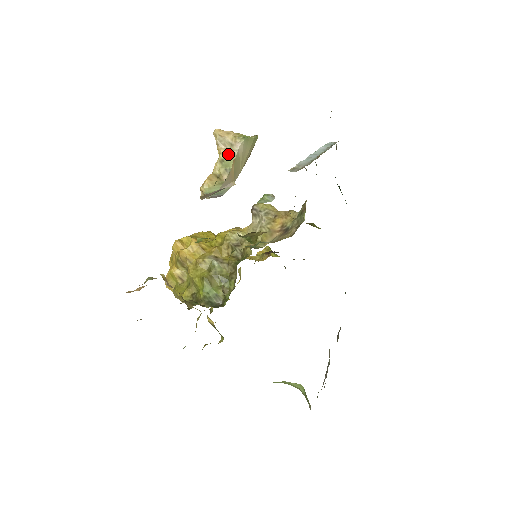
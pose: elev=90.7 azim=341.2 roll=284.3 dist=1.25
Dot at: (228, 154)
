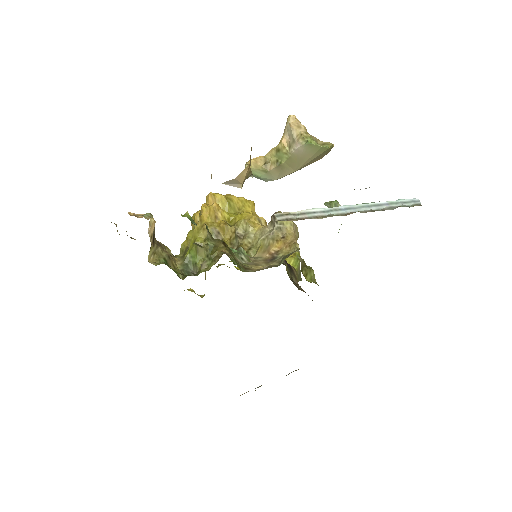
Dot at: (286, 147)
